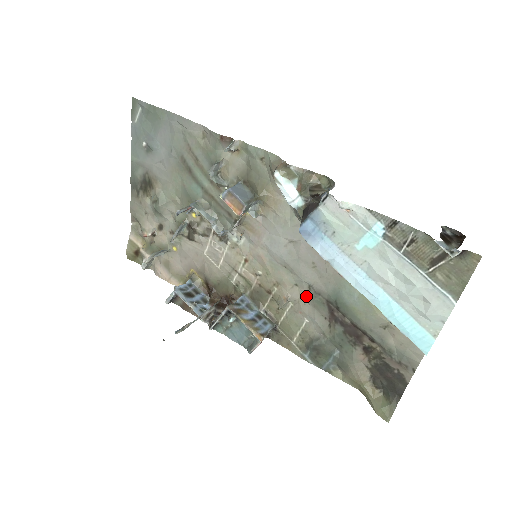
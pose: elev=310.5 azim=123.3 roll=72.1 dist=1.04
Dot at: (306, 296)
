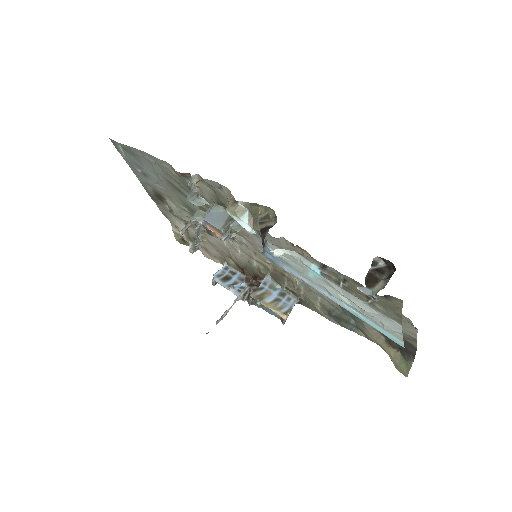
Dot at: occluded
